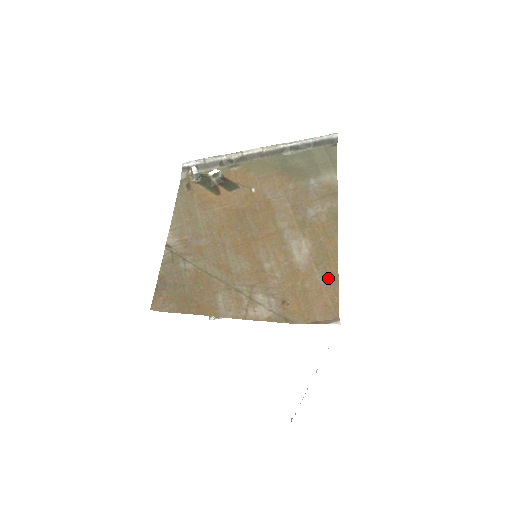
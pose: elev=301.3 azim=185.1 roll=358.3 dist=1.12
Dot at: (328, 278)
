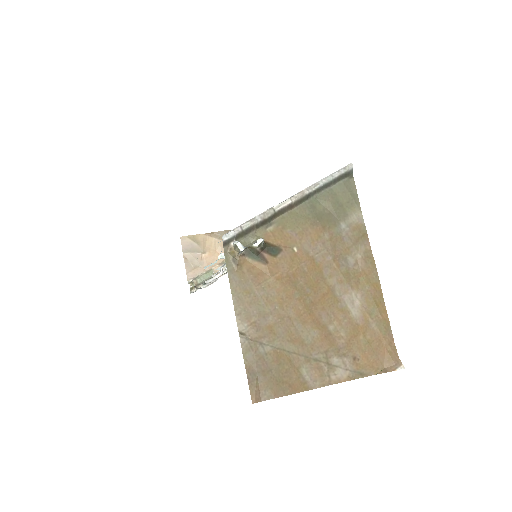
Dot at: (382, 325)
